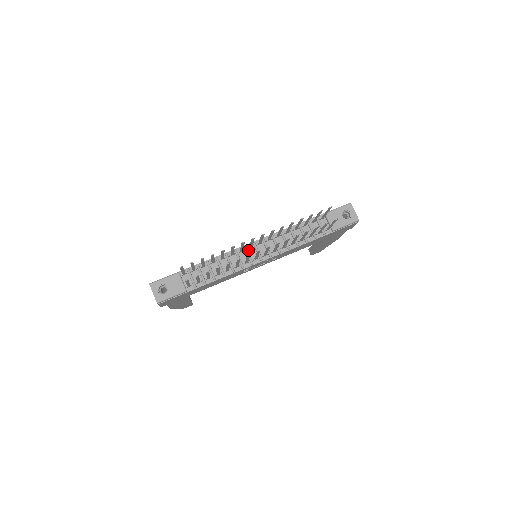
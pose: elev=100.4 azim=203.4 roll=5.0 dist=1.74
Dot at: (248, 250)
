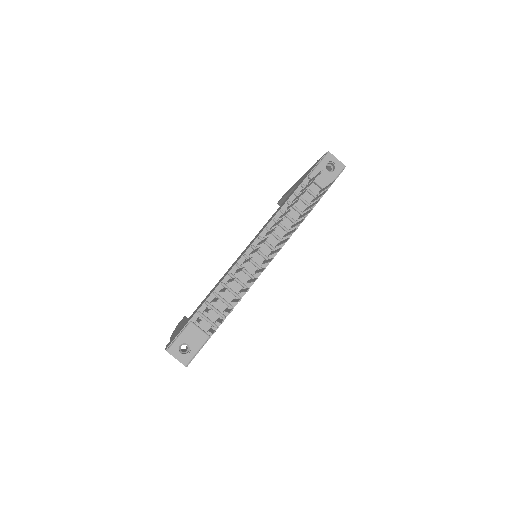
Dot at: (250, 257)
